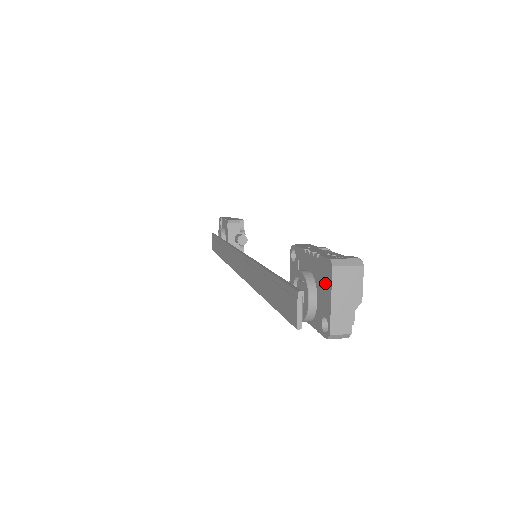
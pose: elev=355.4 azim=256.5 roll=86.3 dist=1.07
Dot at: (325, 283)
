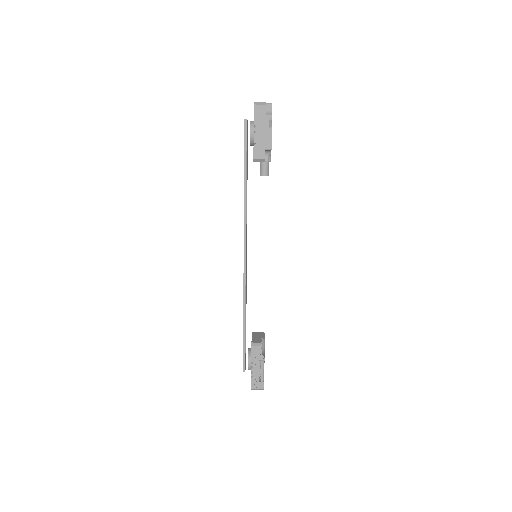
Dot at: occluded
